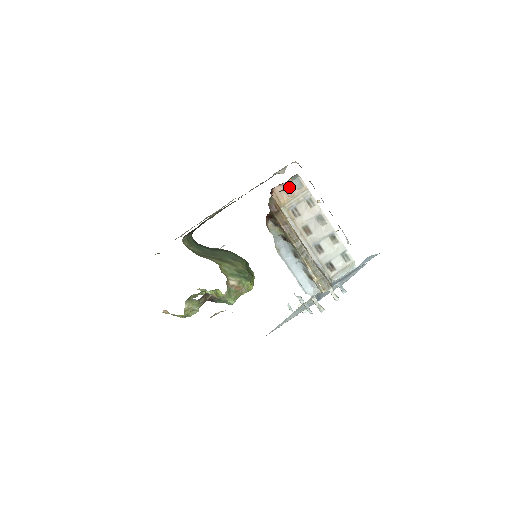
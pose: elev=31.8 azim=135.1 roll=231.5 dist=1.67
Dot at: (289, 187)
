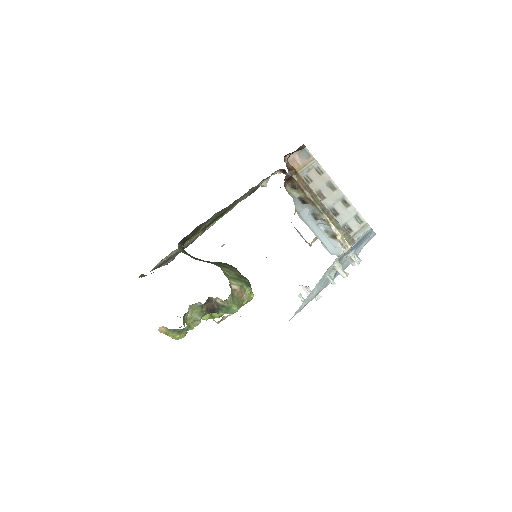
Dot at: (299, 156)
